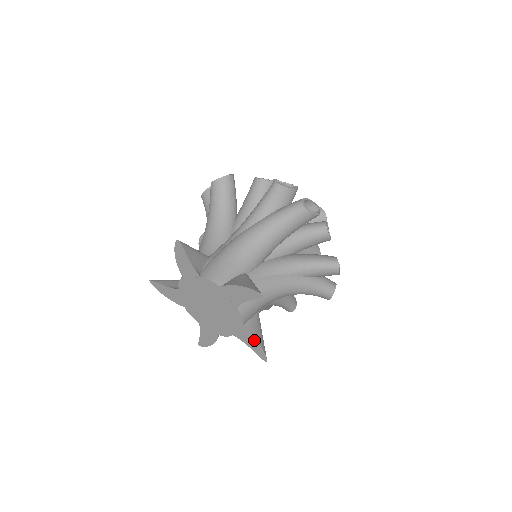
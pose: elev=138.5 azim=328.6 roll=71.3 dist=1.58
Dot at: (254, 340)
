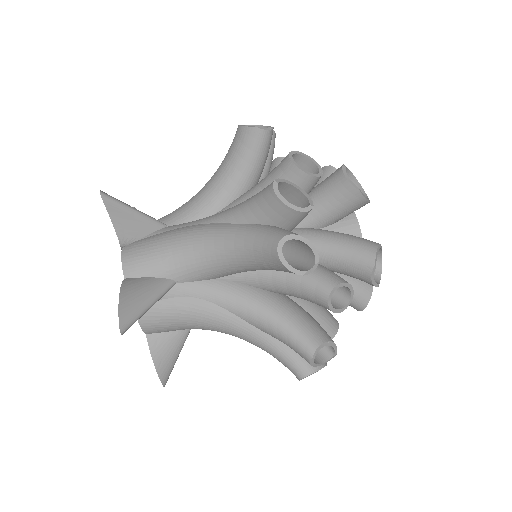
Dot at: (153, 358)
